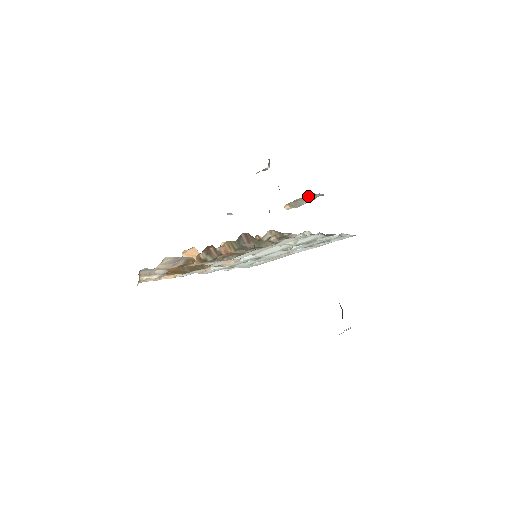
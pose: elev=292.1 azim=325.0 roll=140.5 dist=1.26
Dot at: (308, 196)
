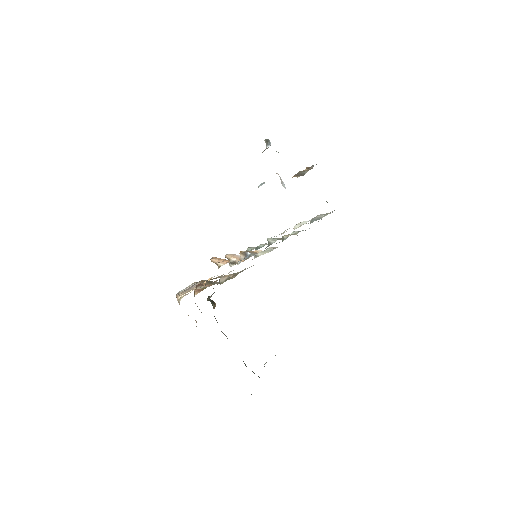
Dot at: occluded
